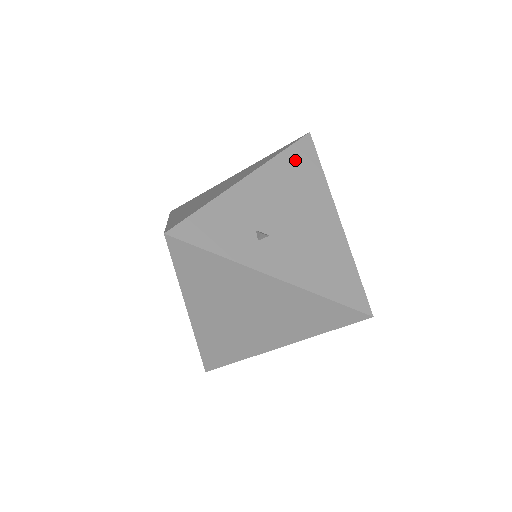
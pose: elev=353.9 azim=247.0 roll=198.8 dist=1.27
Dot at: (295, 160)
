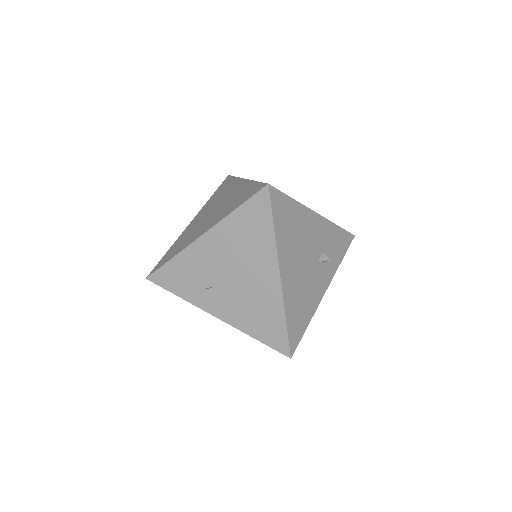
Dot at: (247, 218)
